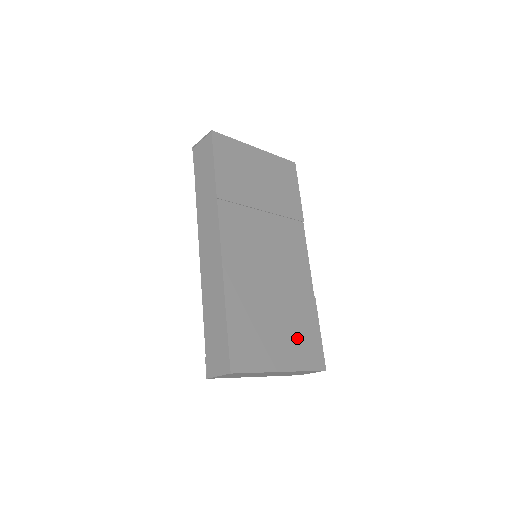
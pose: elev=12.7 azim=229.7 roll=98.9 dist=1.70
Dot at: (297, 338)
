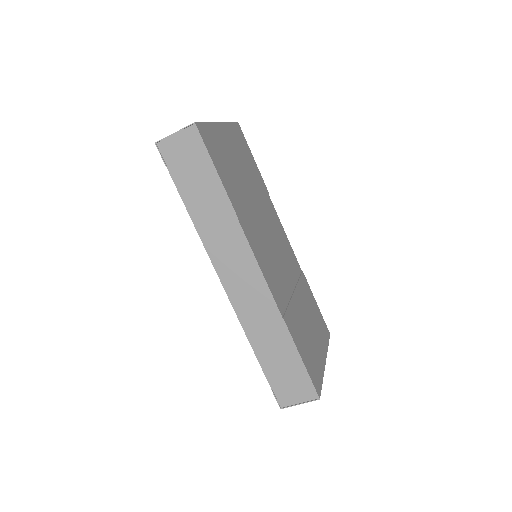
Dot at: (316, 323)
